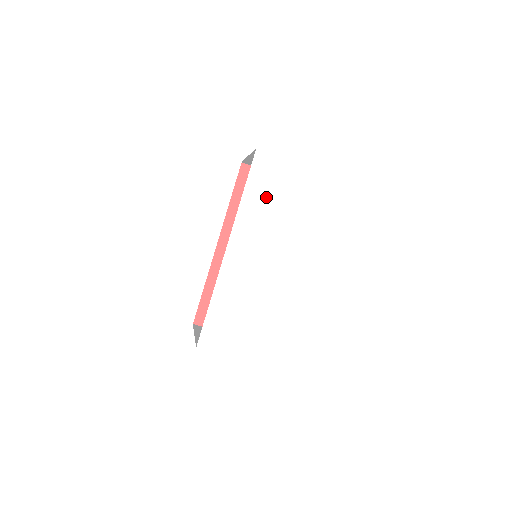
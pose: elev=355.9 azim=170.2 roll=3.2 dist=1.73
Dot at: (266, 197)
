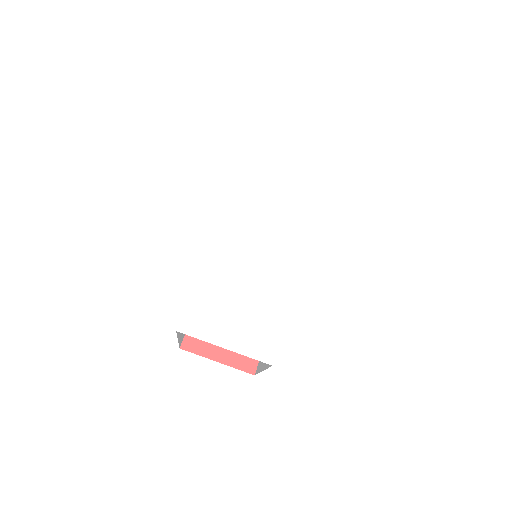
Dot at: (266, 174)
